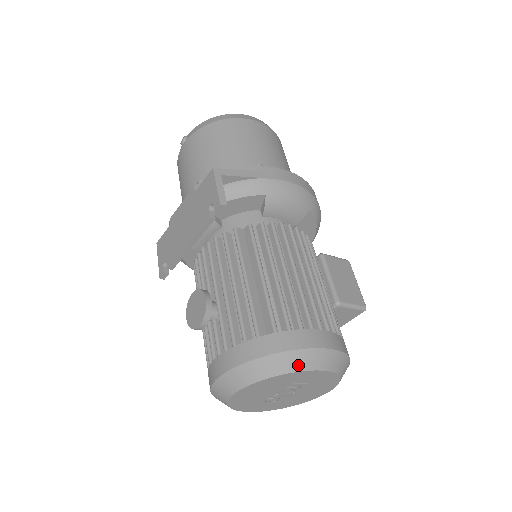
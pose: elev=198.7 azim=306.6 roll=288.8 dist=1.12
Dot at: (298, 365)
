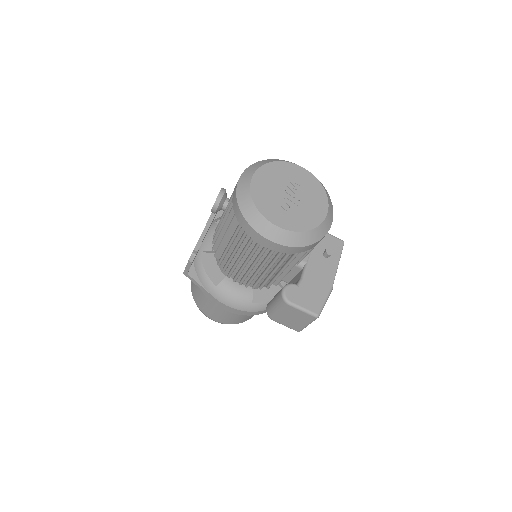
Dot at: (283, 161)
